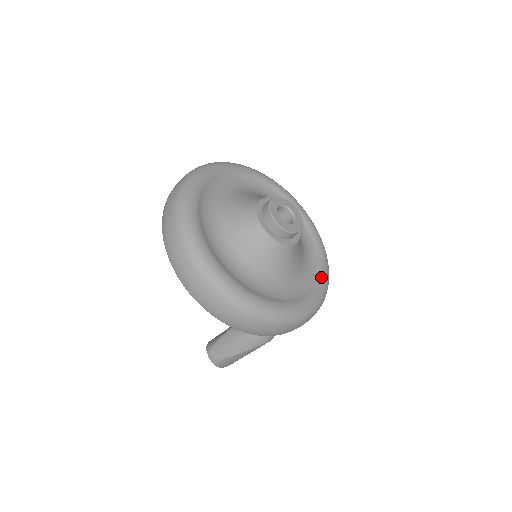
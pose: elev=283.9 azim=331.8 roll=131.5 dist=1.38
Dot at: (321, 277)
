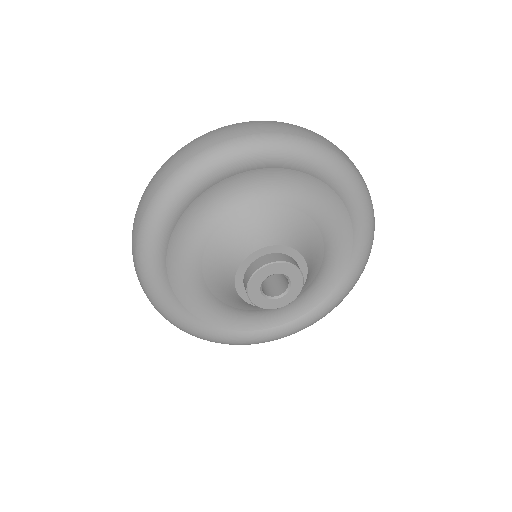
Dot at: (312, 315)
